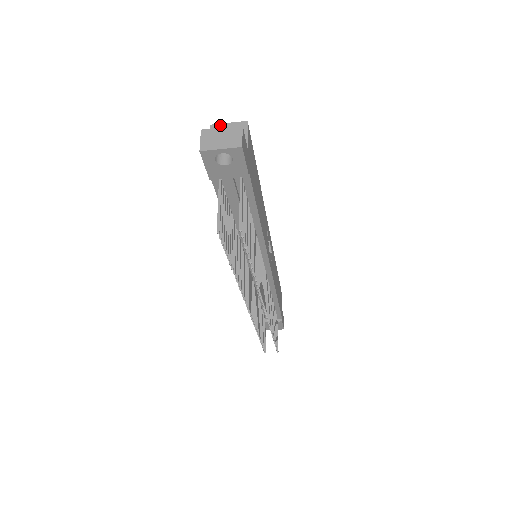
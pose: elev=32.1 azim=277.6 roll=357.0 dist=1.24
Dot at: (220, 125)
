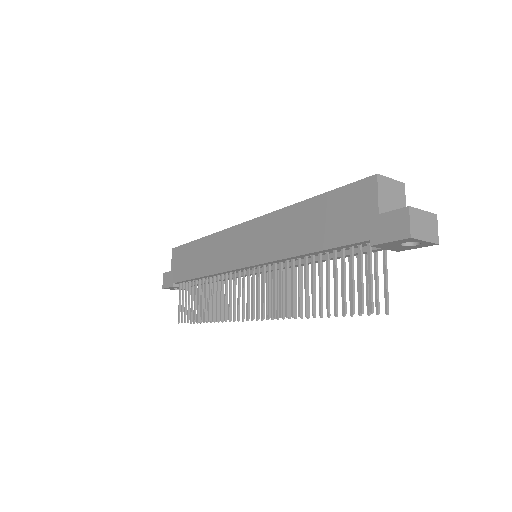
Dot at: (385, 179)
